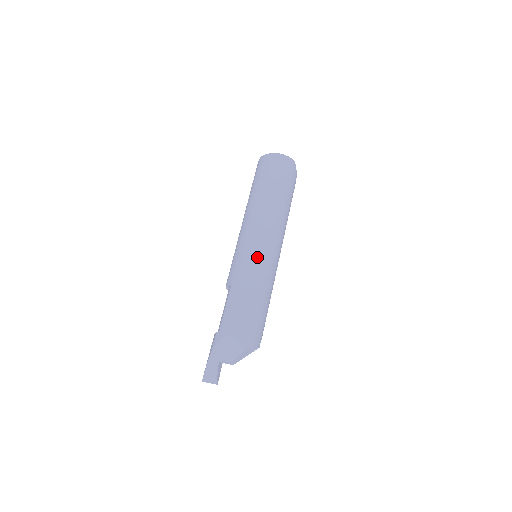
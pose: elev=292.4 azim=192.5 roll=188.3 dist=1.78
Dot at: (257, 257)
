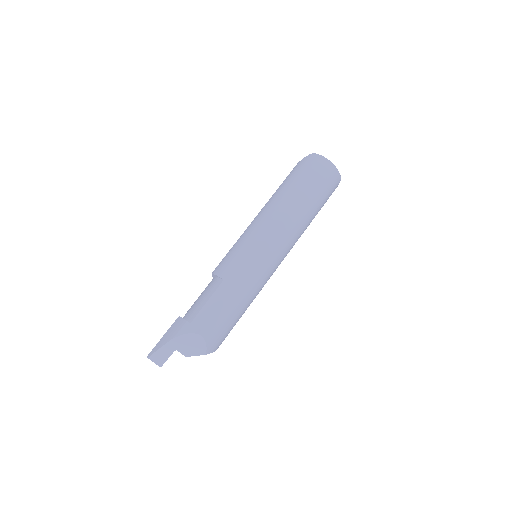
Dot at: (262, 267)
